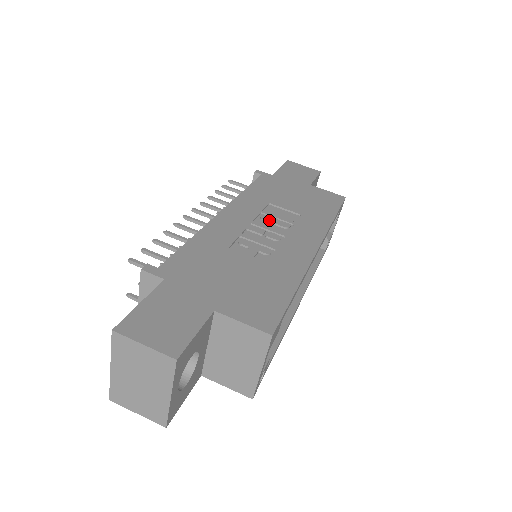
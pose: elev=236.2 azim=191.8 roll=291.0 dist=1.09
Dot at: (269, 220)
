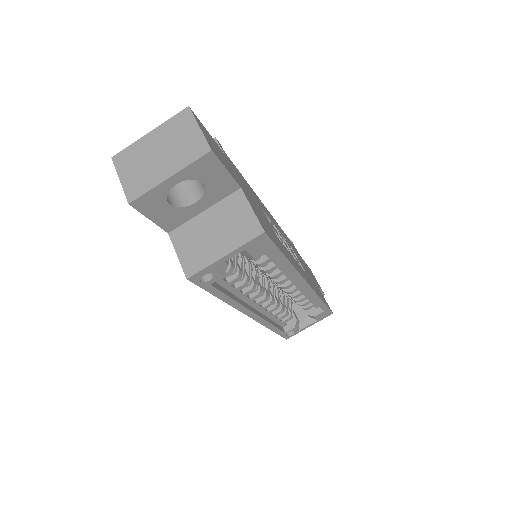
Dot at: (288, 245)
